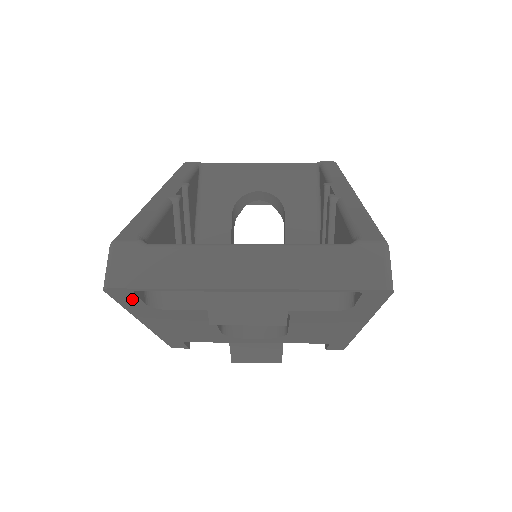
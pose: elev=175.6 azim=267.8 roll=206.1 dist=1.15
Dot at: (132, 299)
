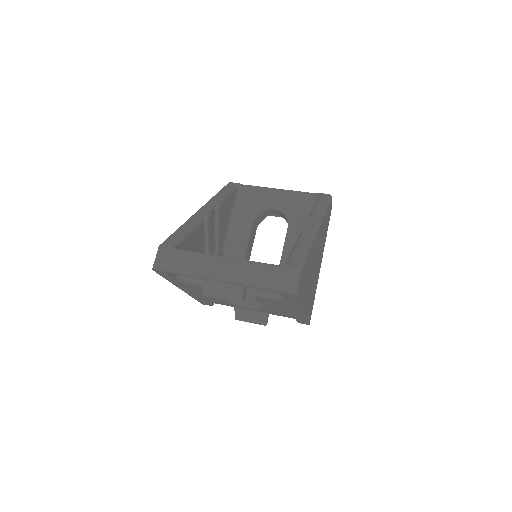
Dot at: (167, 276)
